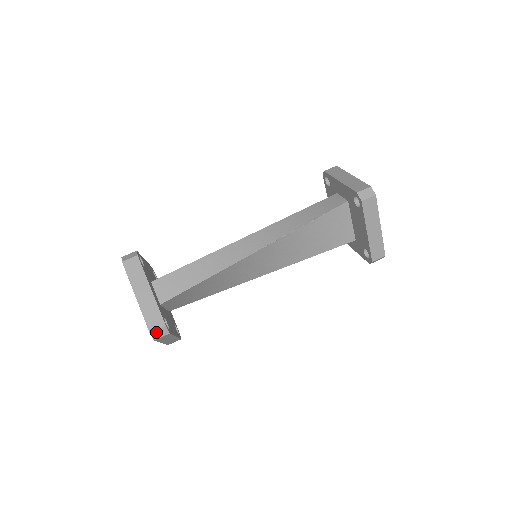
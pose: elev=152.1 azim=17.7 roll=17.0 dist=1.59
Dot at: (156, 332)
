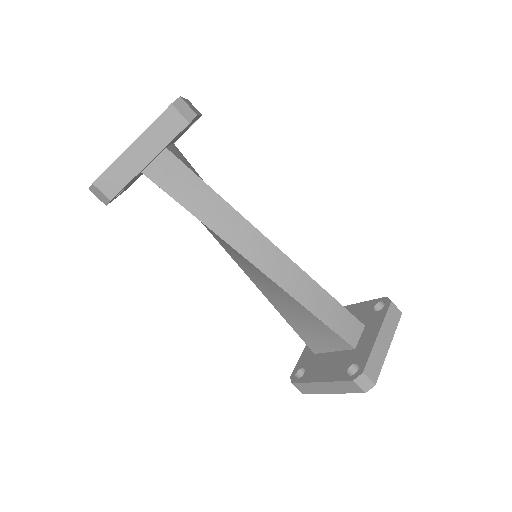
Dot at: (98, 190)
